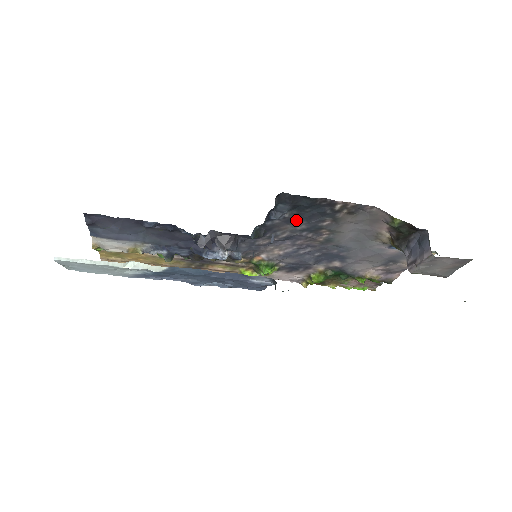
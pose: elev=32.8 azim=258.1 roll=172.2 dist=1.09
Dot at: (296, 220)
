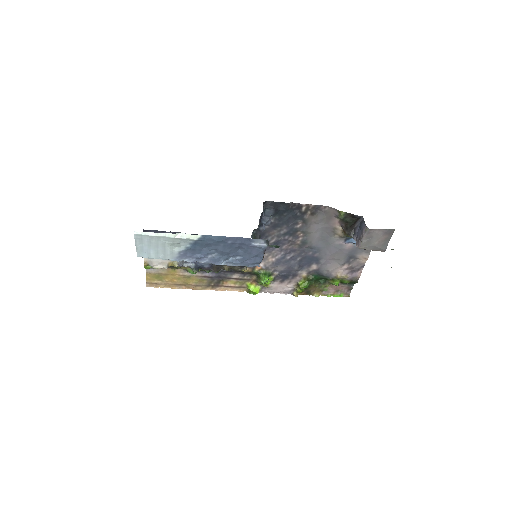
Dot at: (279, 225)
